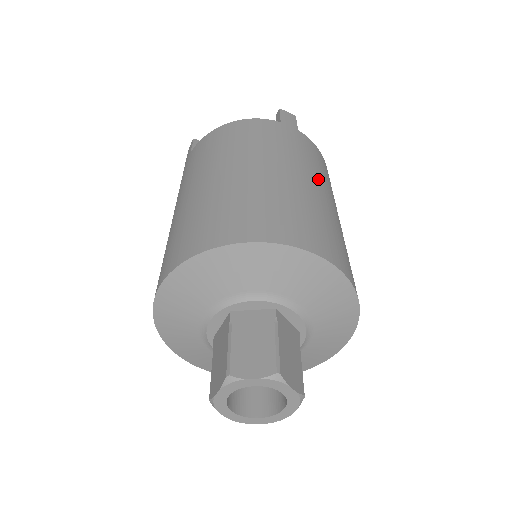
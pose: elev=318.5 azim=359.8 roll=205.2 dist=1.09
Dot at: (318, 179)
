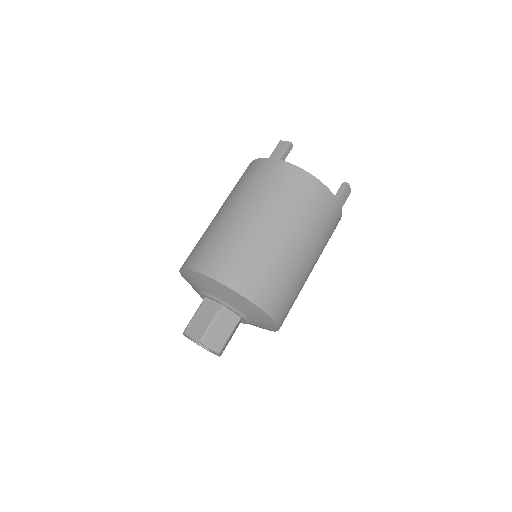
Dot at: (318, 258)
